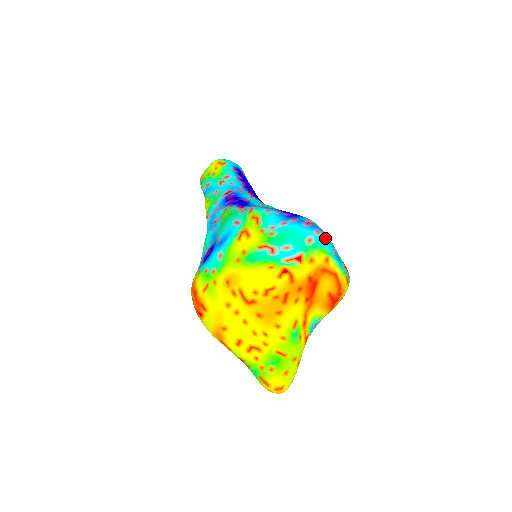
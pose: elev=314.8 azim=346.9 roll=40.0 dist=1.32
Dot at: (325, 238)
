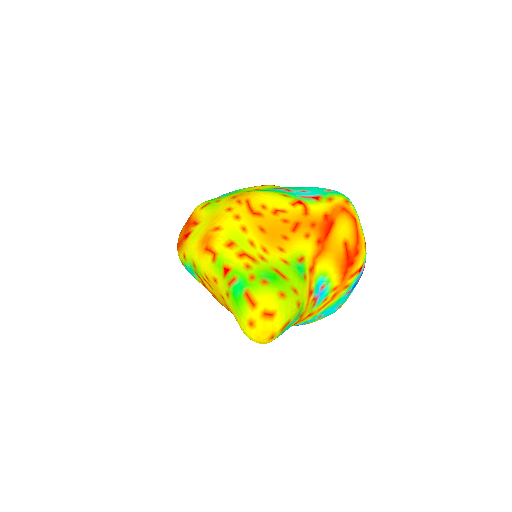
Dot at: occluded
